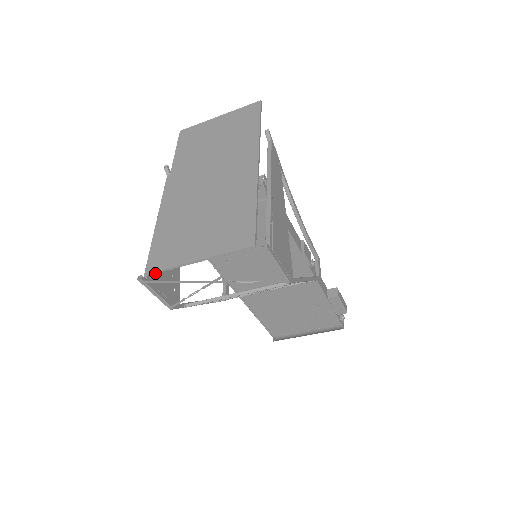
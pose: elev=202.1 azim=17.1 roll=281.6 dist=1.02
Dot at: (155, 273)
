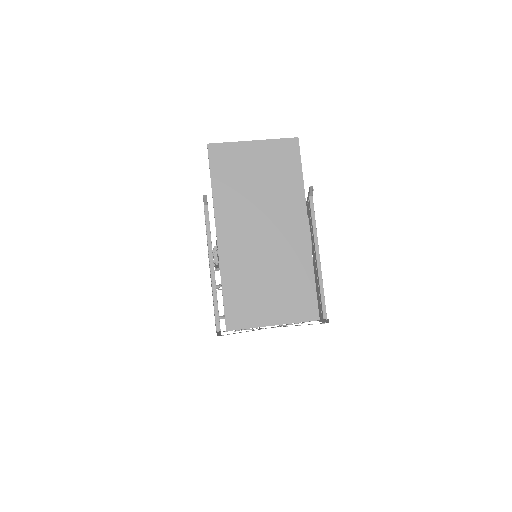
Dot at: (219, 319)
